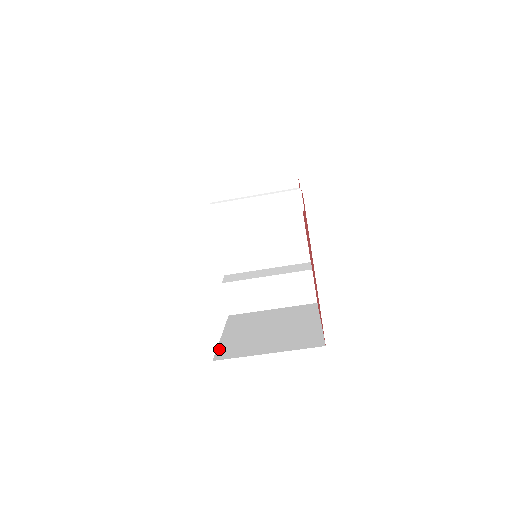
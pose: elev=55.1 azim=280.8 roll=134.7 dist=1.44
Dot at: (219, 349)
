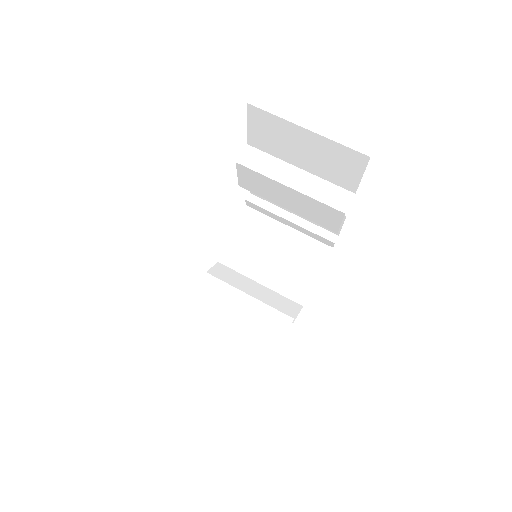
Dot at: occluded
